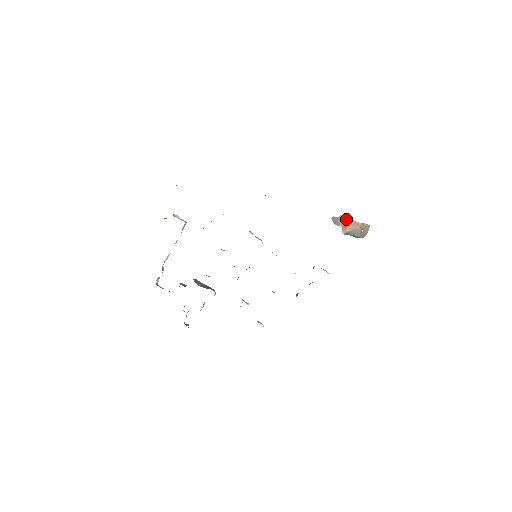
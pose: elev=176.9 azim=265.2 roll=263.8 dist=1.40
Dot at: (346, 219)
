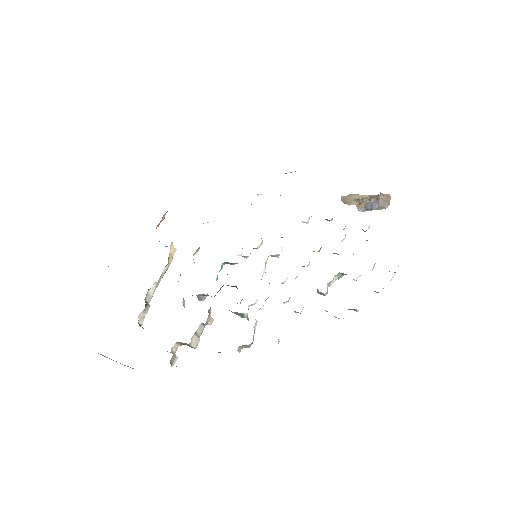
Dot at: (358, 196)
